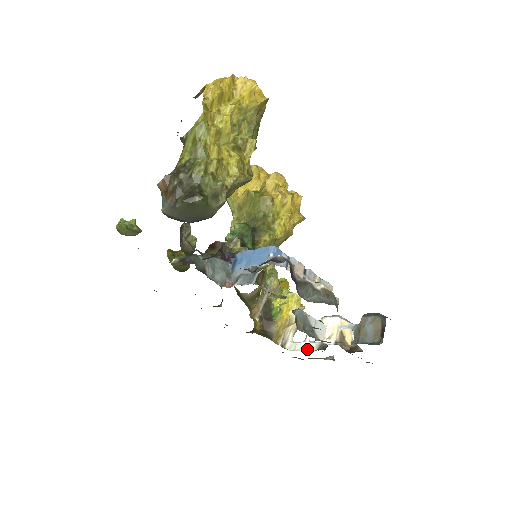
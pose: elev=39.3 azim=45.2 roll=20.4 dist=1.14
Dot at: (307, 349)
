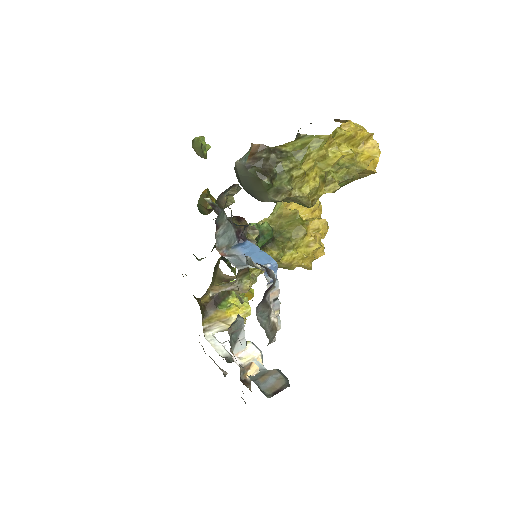
Dot at: (217, 350)
